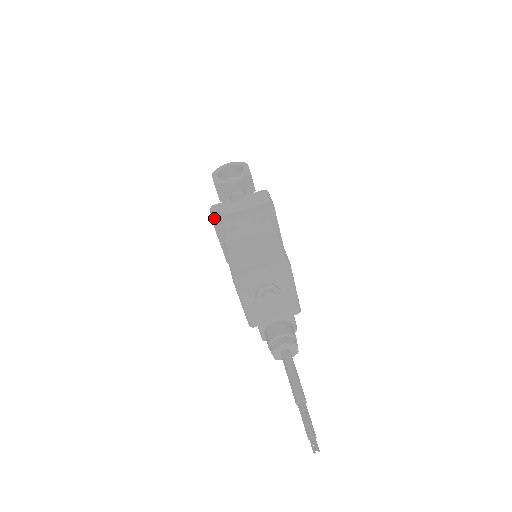
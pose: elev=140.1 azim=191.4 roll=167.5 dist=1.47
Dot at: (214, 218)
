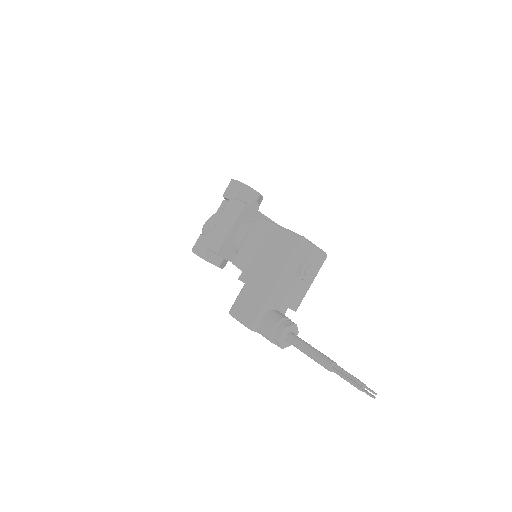
Dot at: (247, 203)
